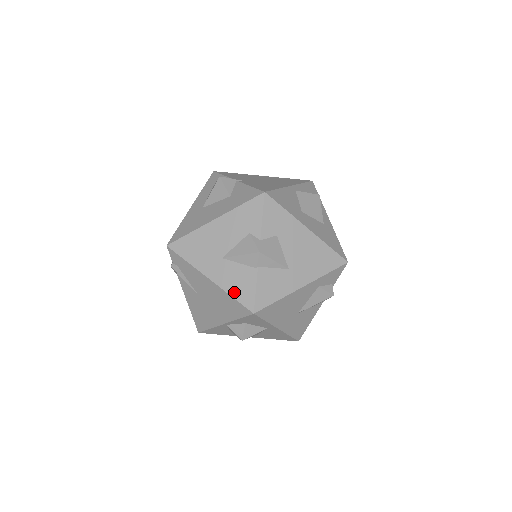
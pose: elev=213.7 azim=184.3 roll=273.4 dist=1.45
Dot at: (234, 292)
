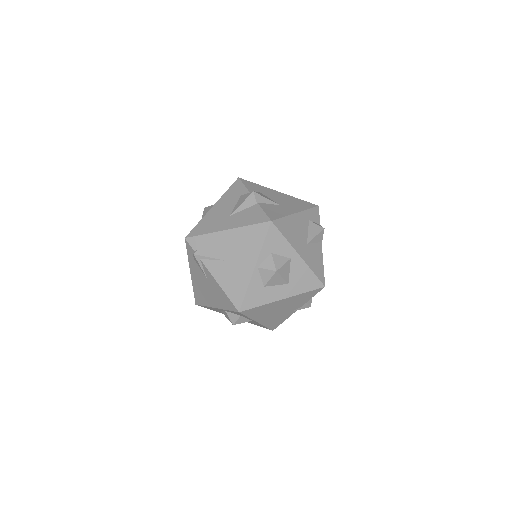
Dot at: (250, 222)
